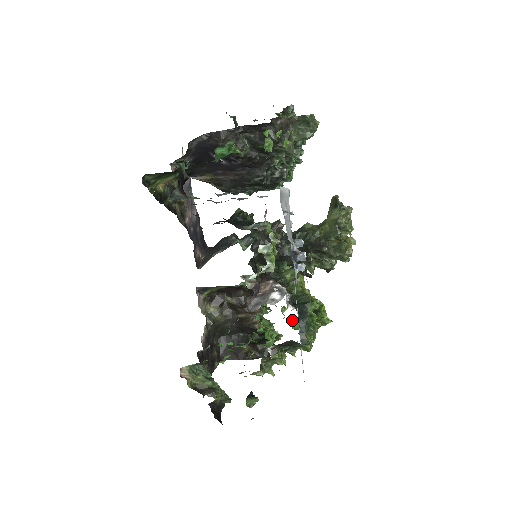
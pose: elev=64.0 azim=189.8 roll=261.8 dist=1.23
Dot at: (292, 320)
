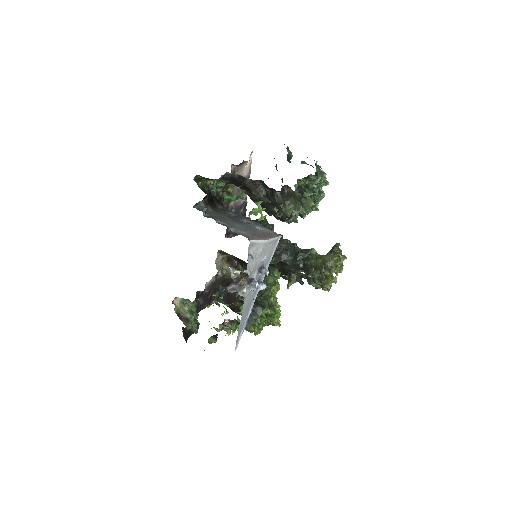
Dot at: occluded
